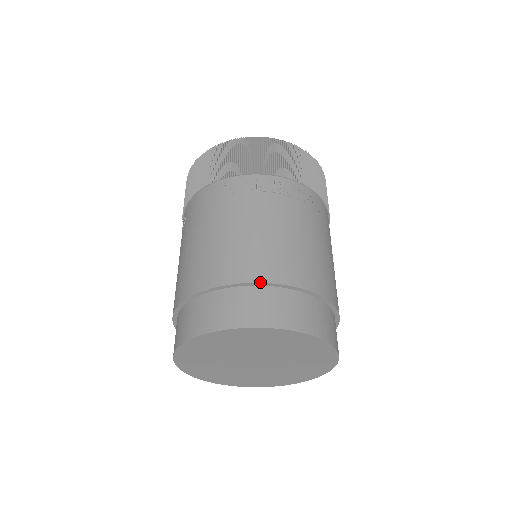
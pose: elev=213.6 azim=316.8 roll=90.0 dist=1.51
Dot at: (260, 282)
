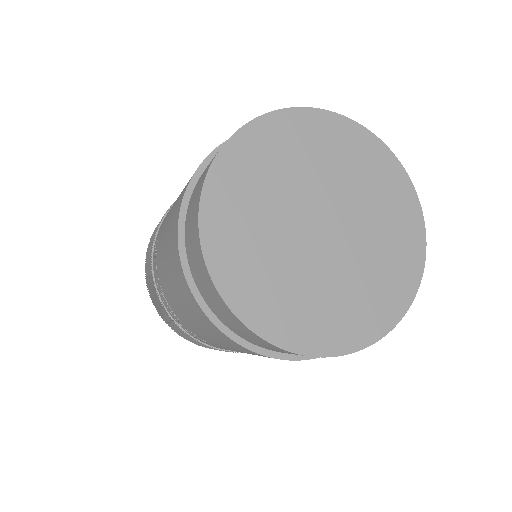
Dot at: occluded
